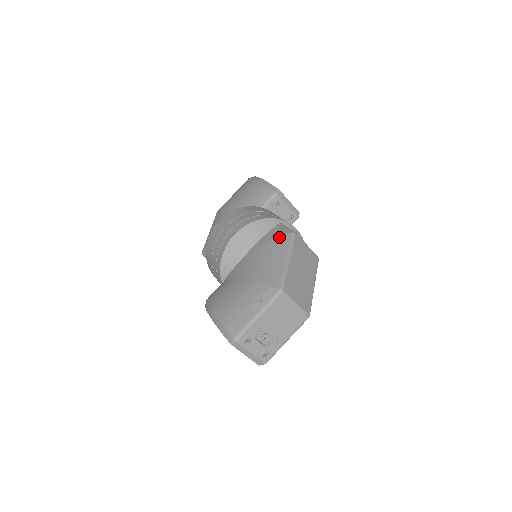
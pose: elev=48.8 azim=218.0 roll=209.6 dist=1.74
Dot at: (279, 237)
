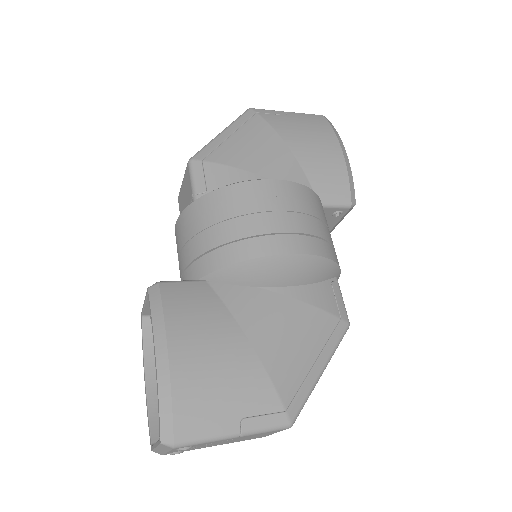
Dot at: (332, 315)
